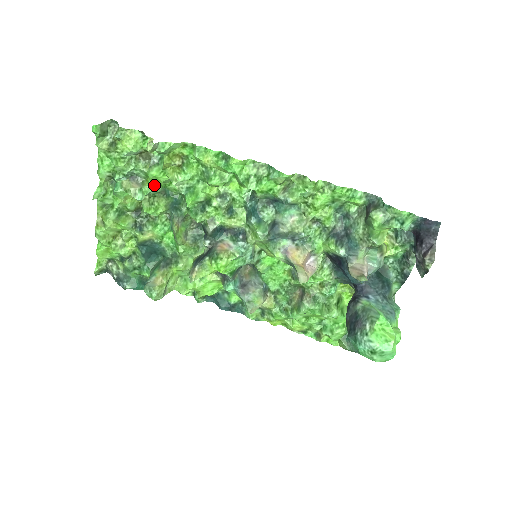
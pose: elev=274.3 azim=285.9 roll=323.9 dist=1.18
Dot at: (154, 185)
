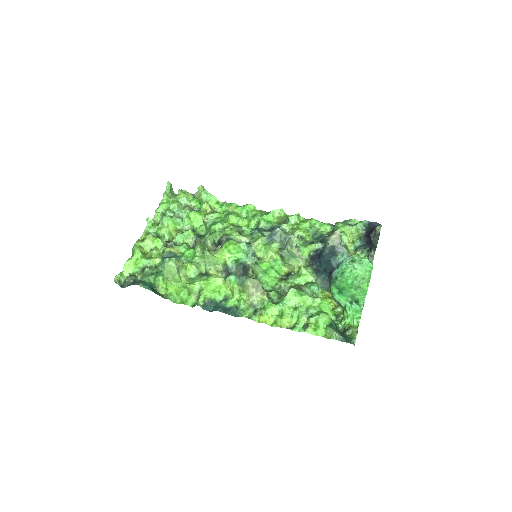
Dot at: (190, 222)
